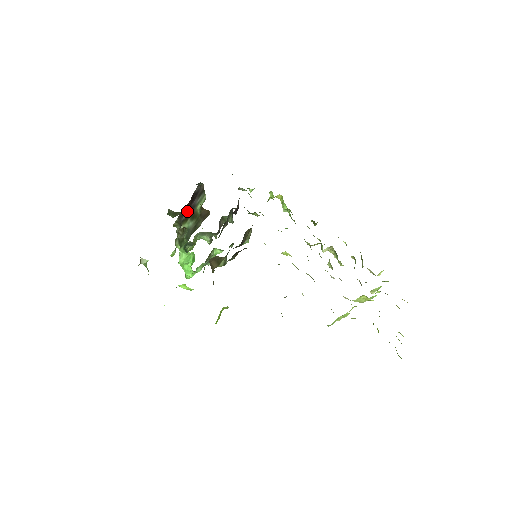
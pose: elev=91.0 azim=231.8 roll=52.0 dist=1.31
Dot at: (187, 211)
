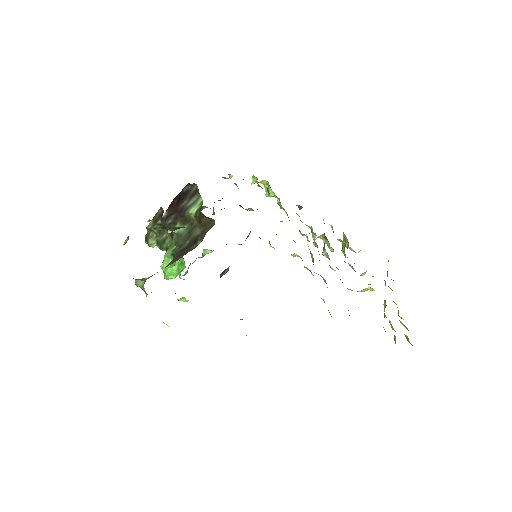
Dot at: (174, 213)
